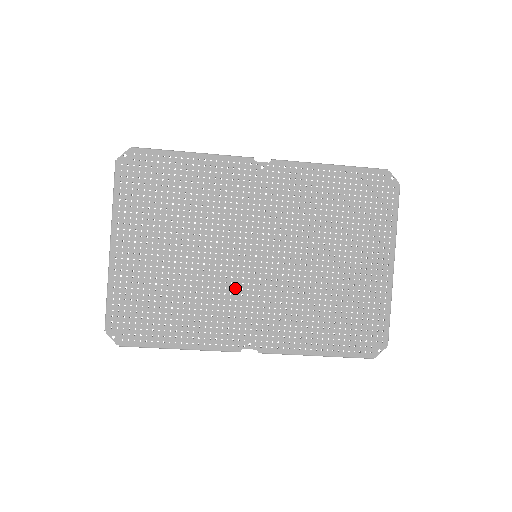
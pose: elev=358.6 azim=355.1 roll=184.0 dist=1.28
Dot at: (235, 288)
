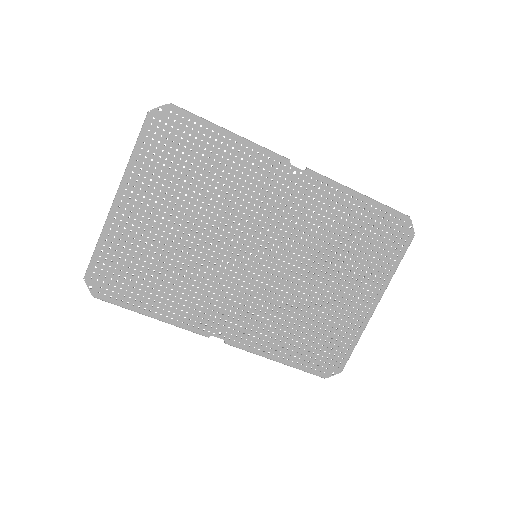
Dot at: (225, 279)
